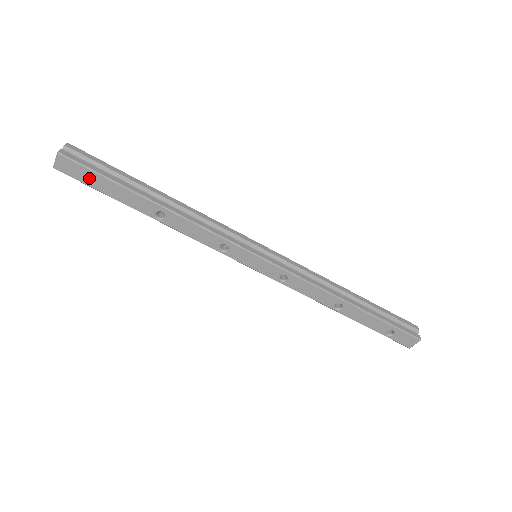
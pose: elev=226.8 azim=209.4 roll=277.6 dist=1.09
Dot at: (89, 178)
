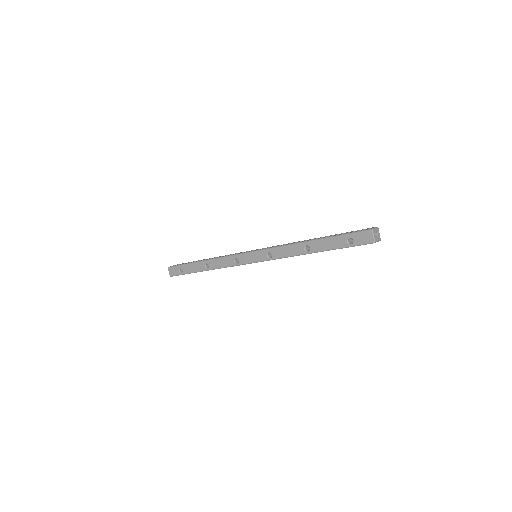
Dot at: (182, 272)
